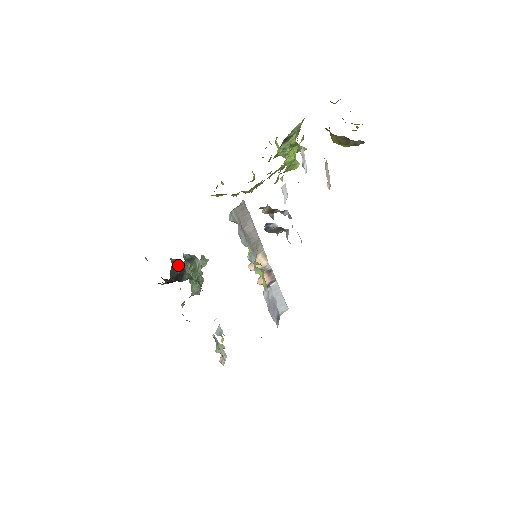
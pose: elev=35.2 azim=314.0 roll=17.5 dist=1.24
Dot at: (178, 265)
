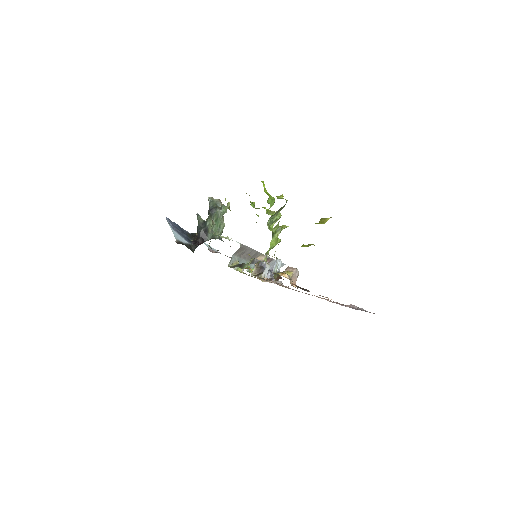
Dot at: (203, 224)
